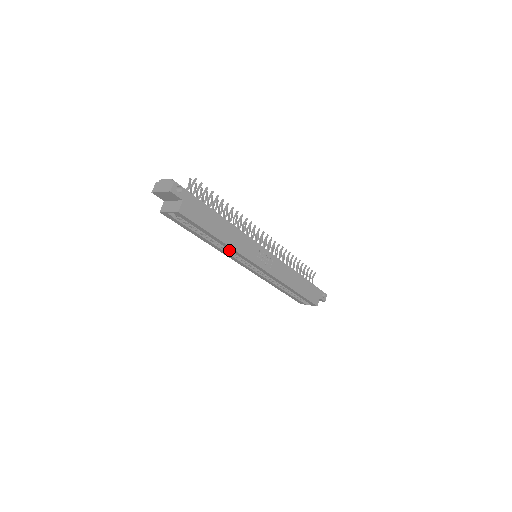
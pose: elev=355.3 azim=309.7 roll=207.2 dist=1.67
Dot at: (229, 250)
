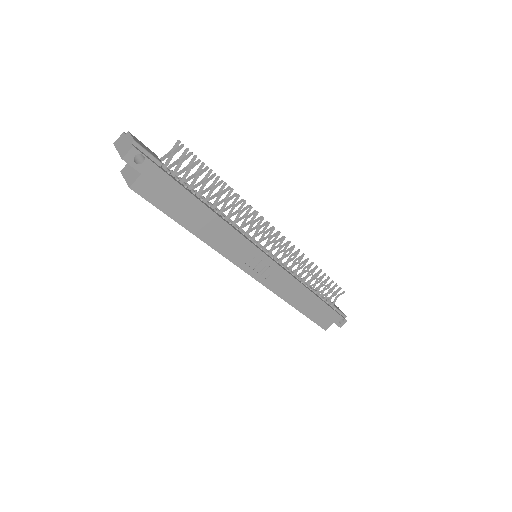
Dot at: occluded
